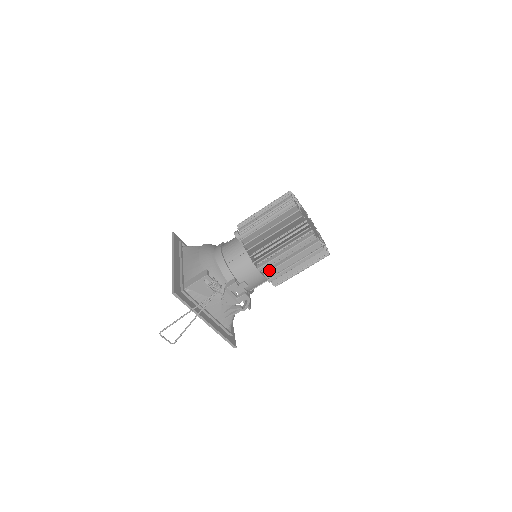
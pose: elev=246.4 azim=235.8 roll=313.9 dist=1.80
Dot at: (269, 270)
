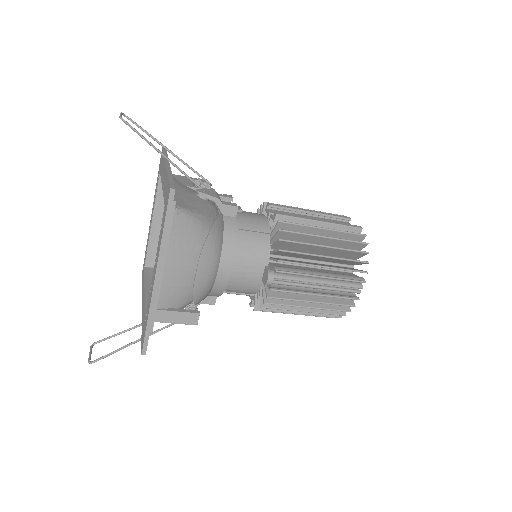
Dot at: occluded
